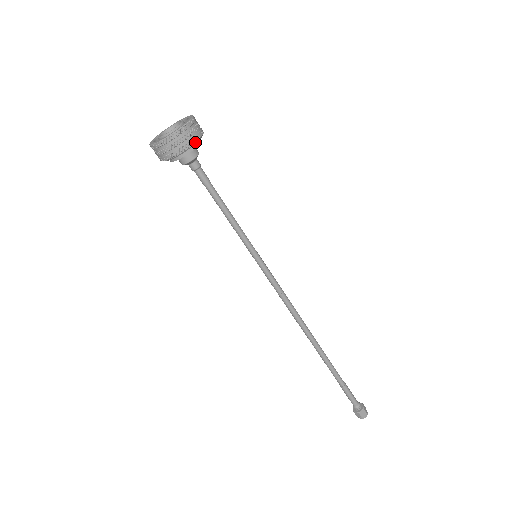
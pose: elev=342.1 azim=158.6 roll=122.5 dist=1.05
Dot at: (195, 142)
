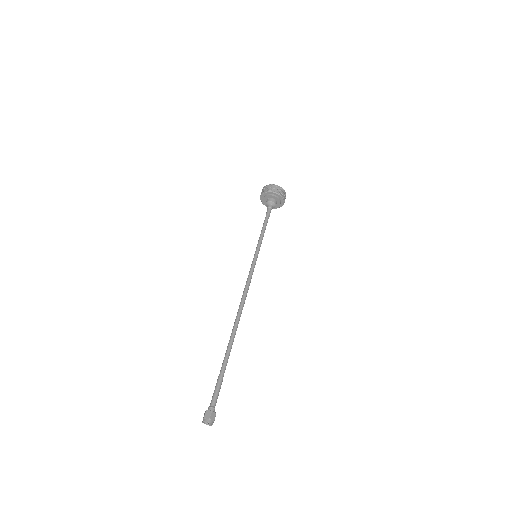
Dot at: (274, 192)
